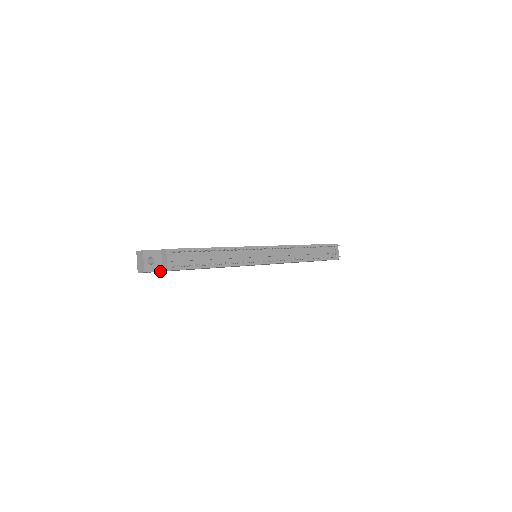
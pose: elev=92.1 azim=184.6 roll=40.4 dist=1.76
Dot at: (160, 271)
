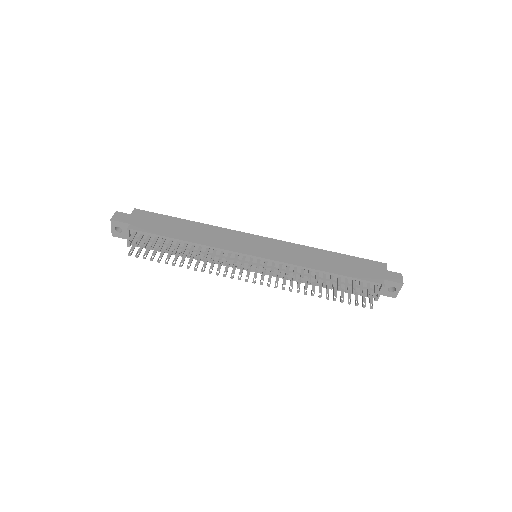
Dot at: occluded
